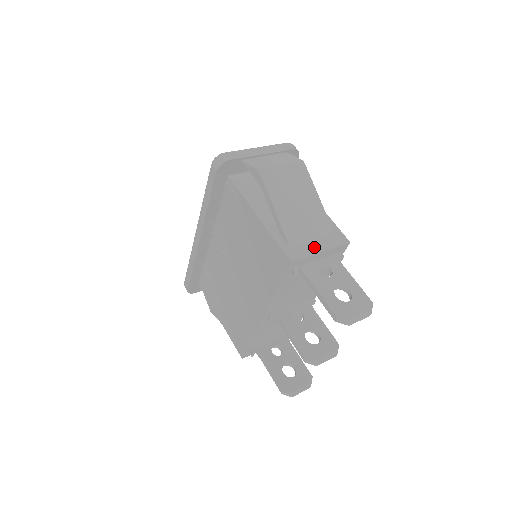
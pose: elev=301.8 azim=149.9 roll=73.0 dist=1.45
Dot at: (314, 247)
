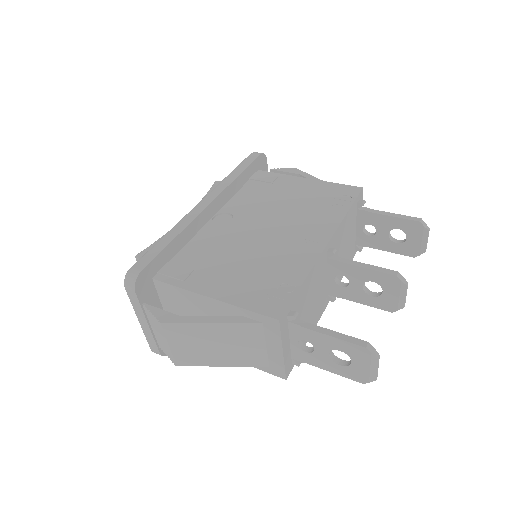
Dot at: occluded
